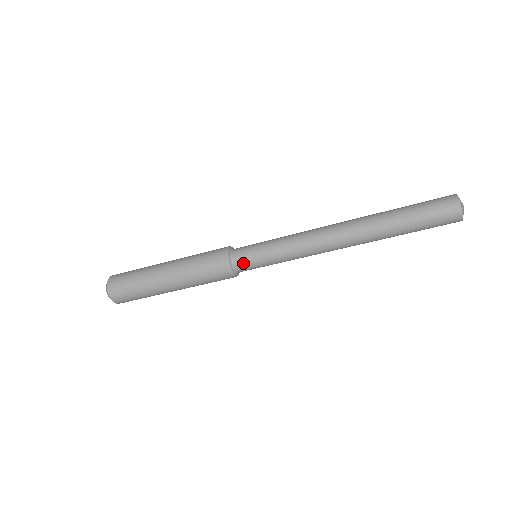
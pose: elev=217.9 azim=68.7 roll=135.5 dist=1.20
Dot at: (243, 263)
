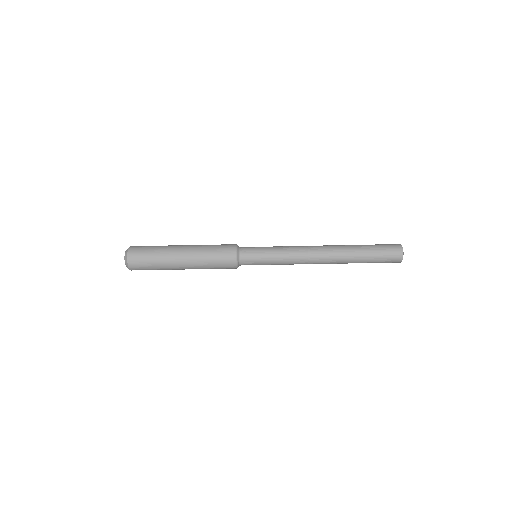
Dot at: (247, 255)
